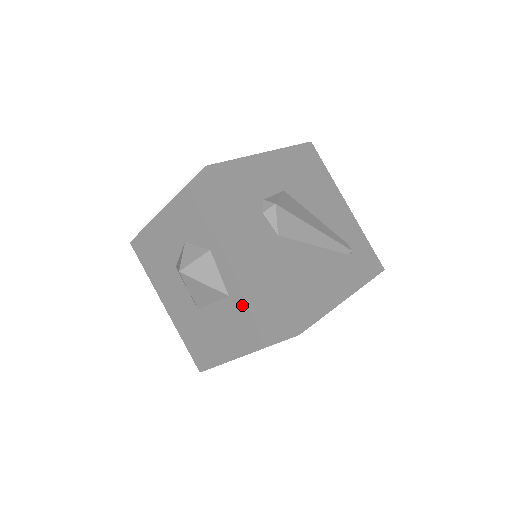
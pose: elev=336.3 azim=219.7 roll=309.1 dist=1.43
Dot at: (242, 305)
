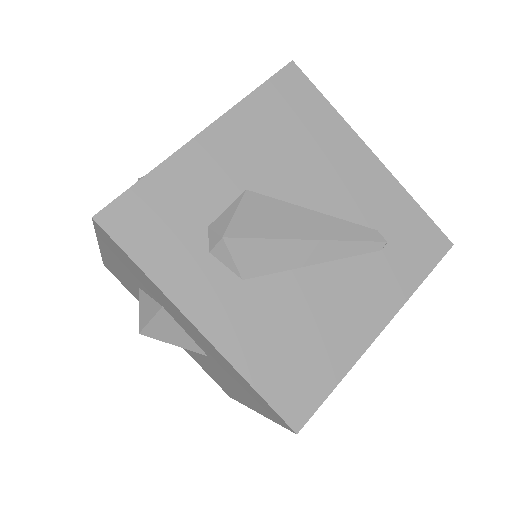
Dot at: (225, 372)
